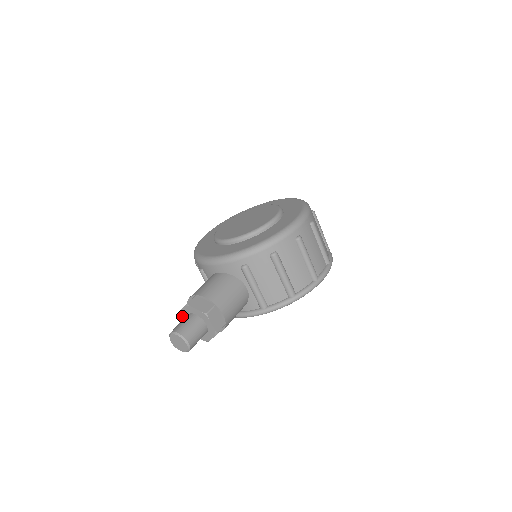
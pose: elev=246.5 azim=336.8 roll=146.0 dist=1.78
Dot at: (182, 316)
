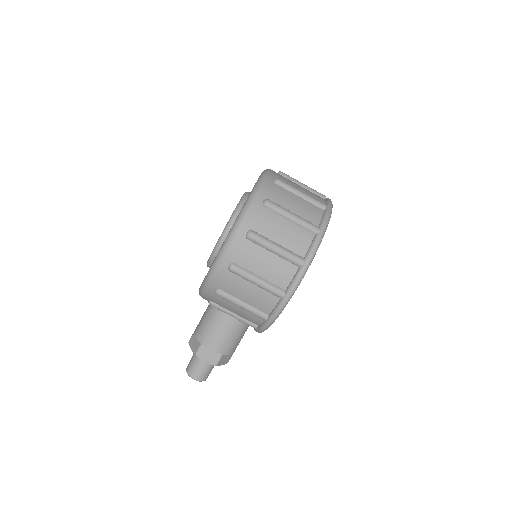
Dot at: occluded
